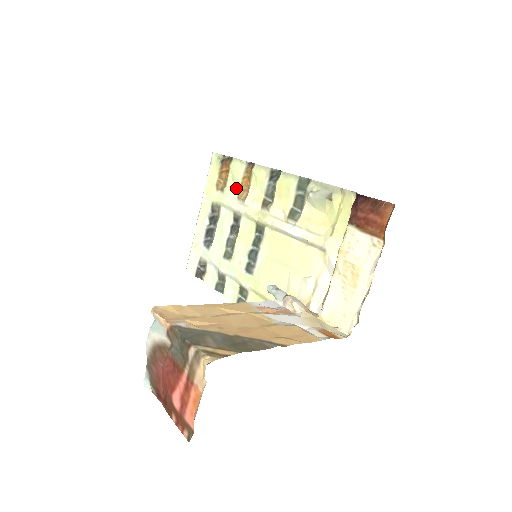
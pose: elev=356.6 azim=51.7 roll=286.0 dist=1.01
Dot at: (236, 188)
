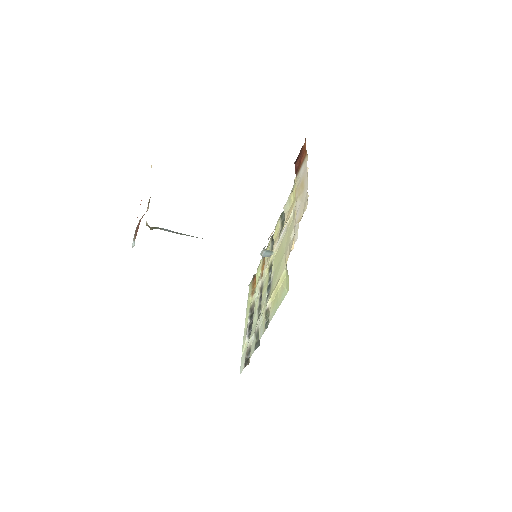
Dot at: (259, 277)
